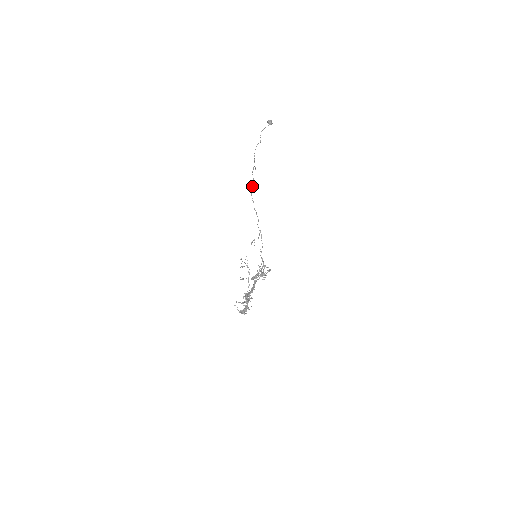
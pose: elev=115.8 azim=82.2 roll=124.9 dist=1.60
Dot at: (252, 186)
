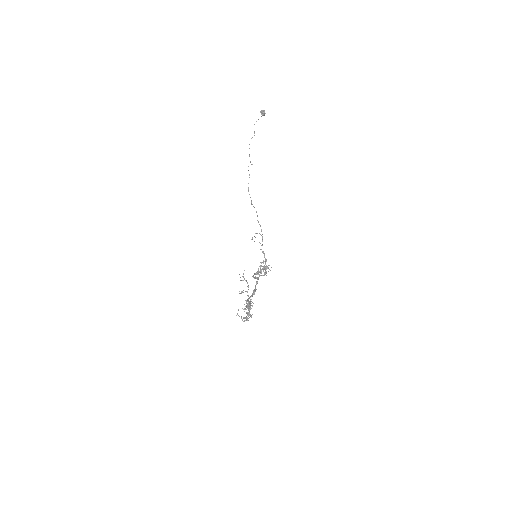
Dot at: (248, 183)
